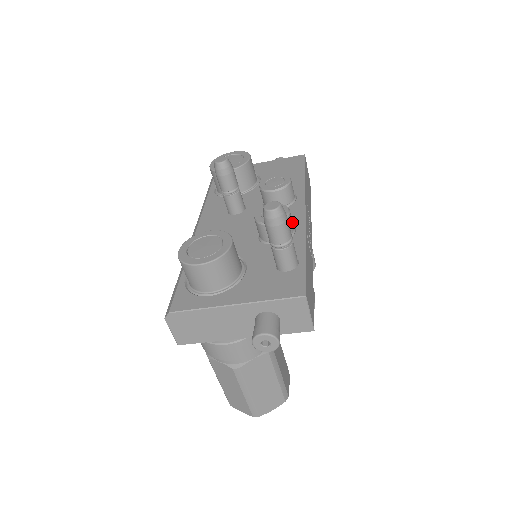
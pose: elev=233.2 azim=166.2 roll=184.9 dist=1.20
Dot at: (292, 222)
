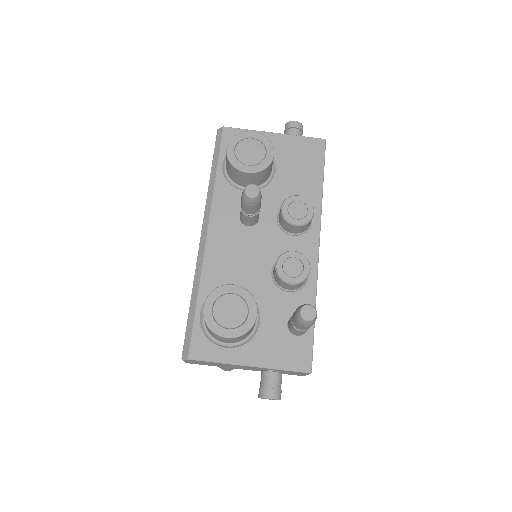
Dot at: occluded
